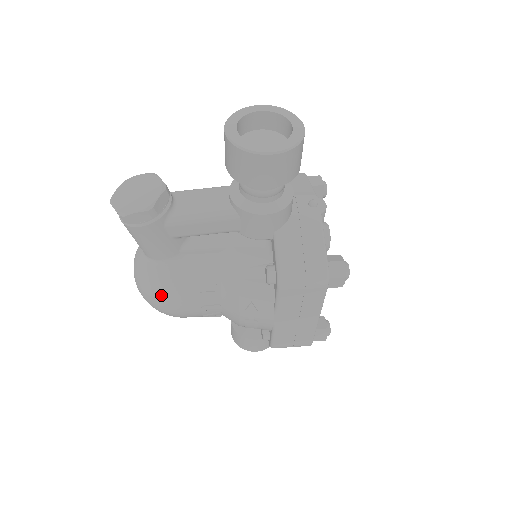
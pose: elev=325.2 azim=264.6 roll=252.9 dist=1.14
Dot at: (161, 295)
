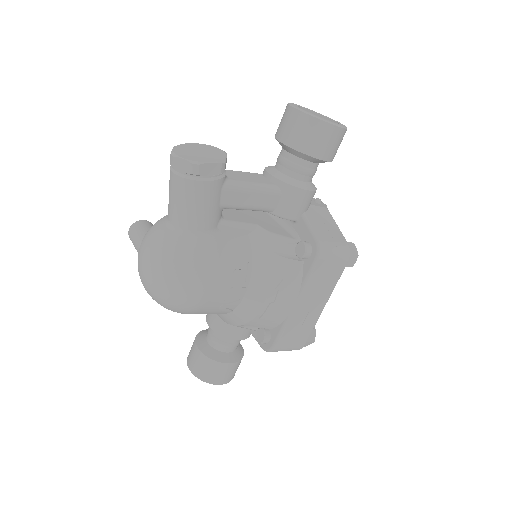
Dot at: (196, 270)
